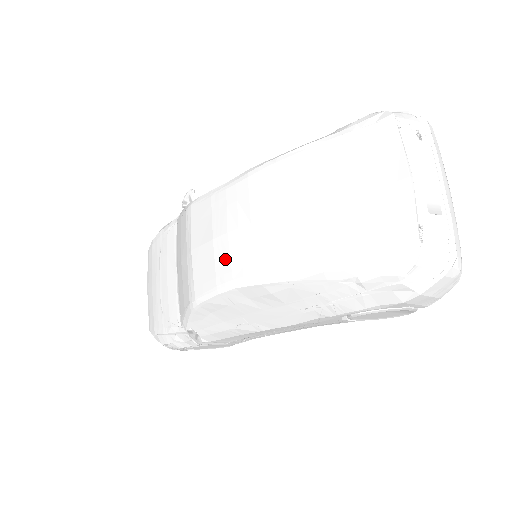
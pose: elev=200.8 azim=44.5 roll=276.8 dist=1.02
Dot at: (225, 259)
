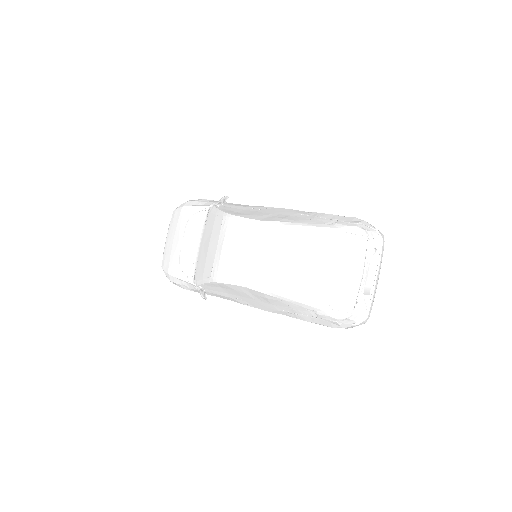
Dot at: (245, 268)
